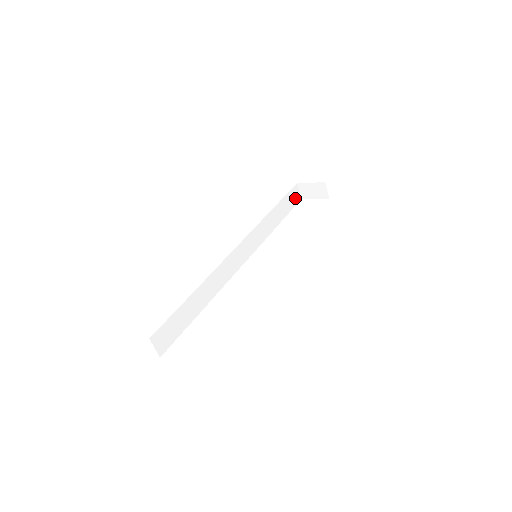
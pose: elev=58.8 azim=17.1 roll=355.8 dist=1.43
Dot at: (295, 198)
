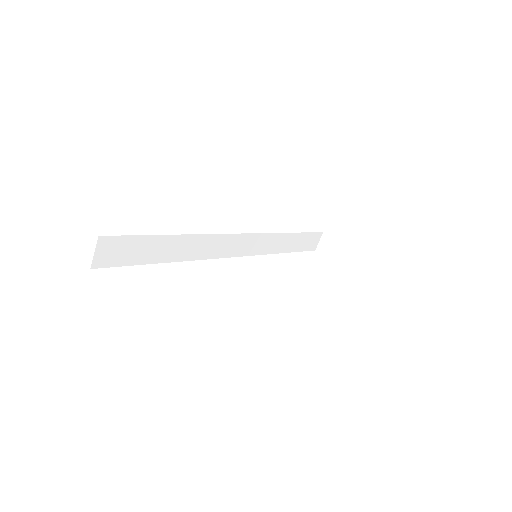
Dot at: (312, 244)
